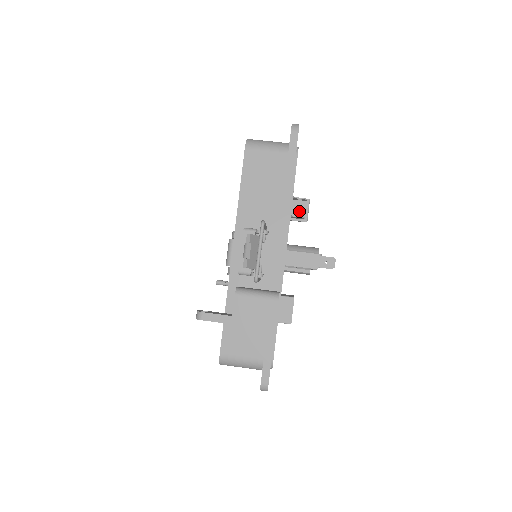
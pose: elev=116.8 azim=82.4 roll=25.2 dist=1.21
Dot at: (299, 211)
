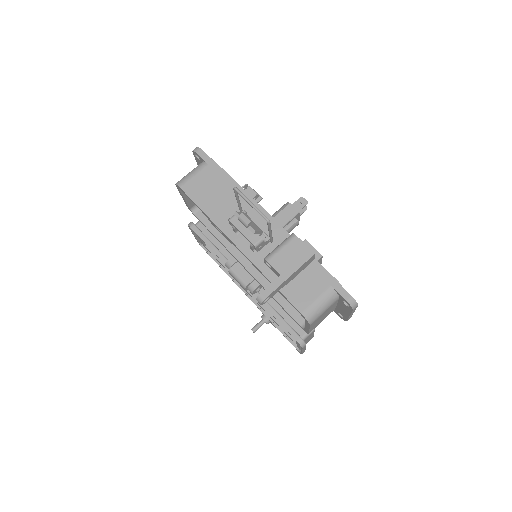
Dot at: occluded
